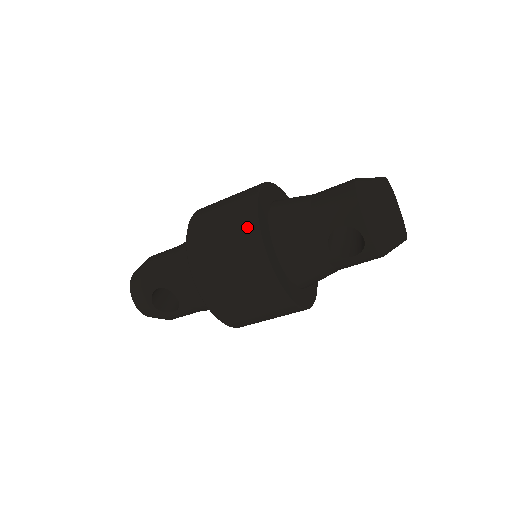
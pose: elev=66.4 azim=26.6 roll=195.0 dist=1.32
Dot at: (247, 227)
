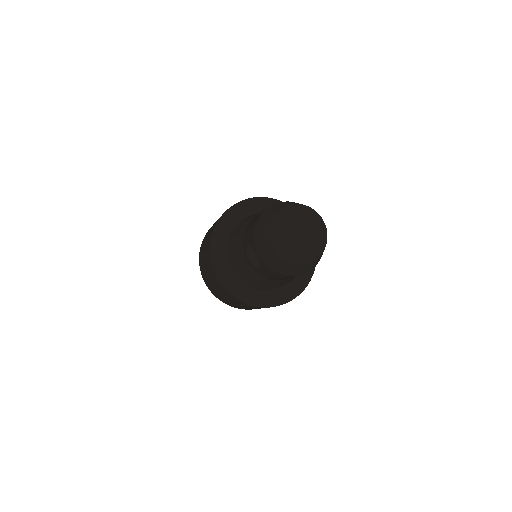
Dot at: occluded
